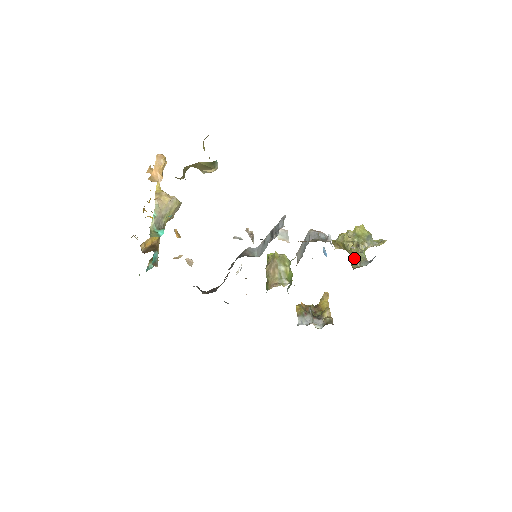
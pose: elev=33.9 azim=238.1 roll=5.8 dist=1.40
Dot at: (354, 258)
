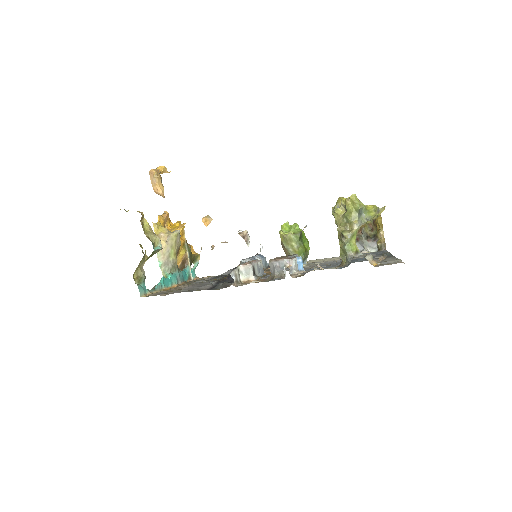
Dot at: (341, 250)
